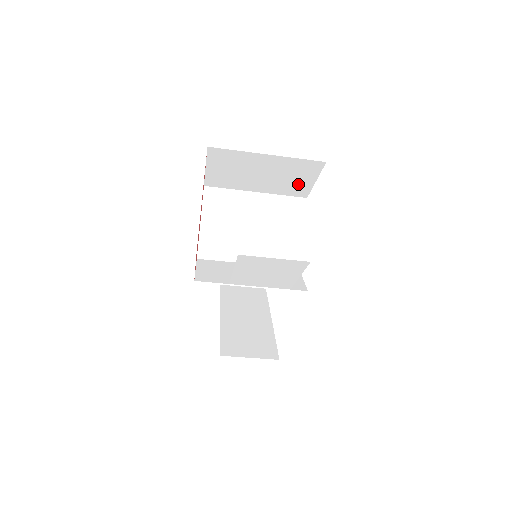
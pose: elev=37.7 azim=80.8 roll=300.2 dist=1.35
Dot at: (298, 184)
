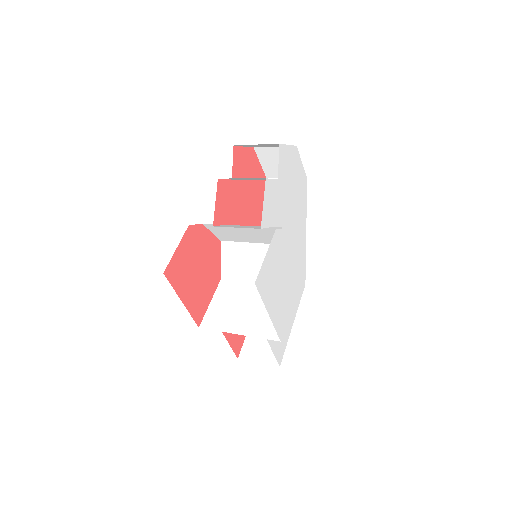
Dot at: occluded
